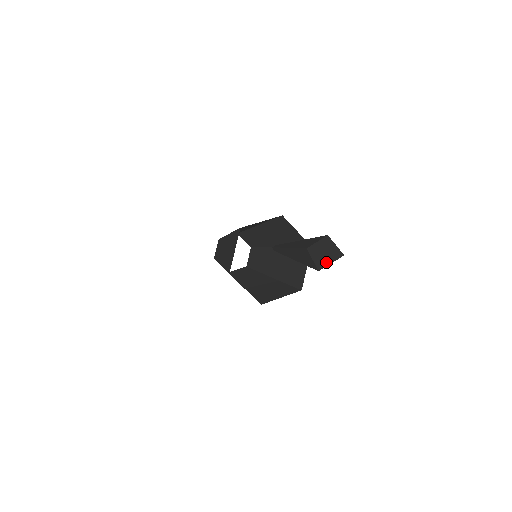
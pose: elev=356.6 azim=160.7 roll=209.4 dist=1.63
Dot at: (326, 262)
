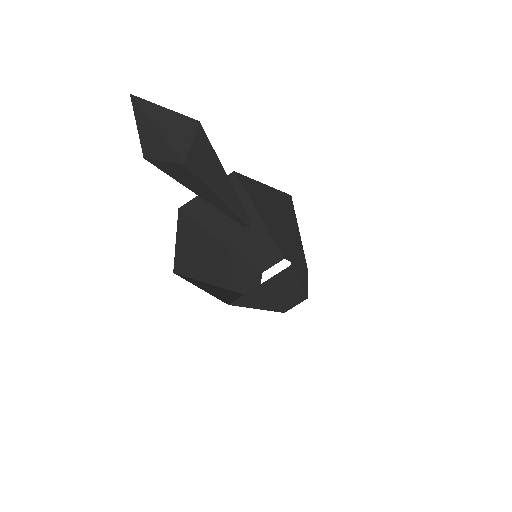
Dot at: (141, 129)
